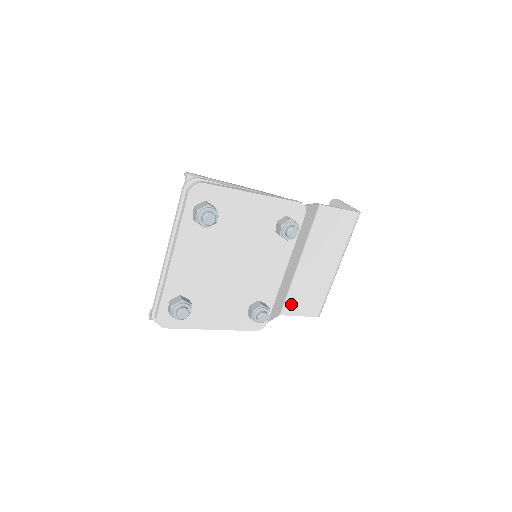
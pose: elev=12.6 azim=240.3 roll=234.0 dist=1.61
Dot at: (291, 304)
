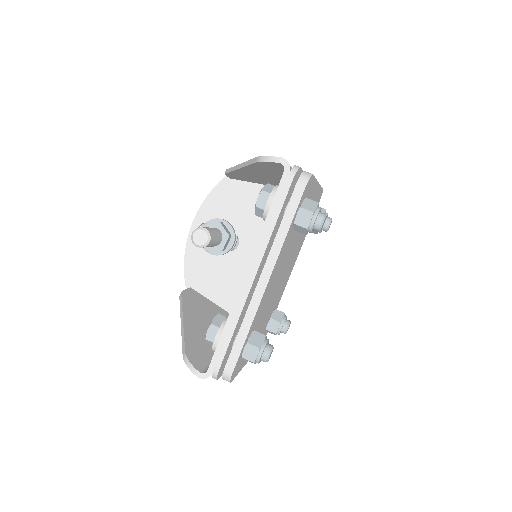
Dot at: occluded
